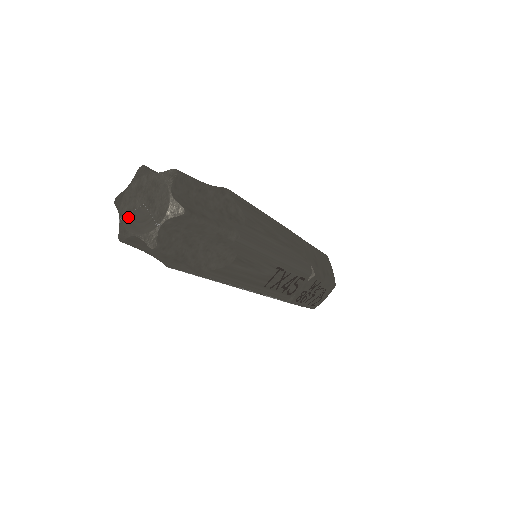
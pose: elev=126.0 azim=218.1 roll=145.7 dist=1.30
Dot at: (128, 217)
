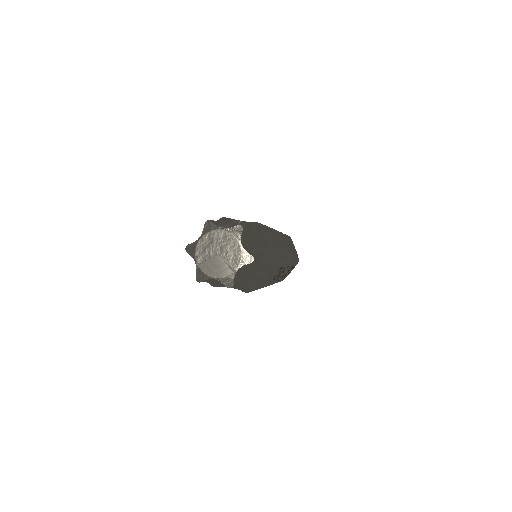
Dot at: (205, 264)
